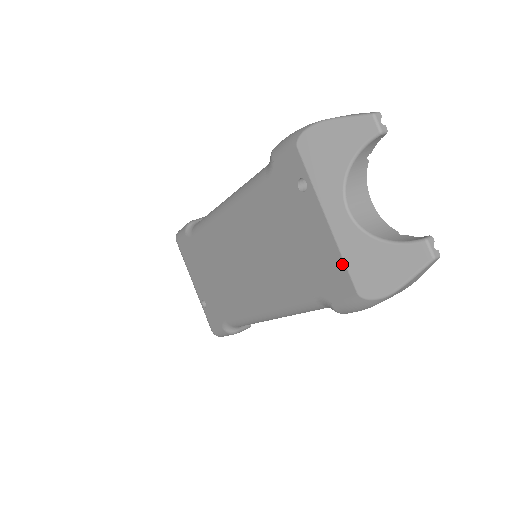
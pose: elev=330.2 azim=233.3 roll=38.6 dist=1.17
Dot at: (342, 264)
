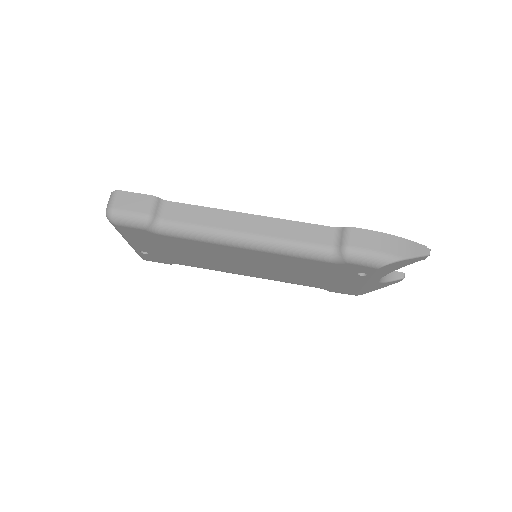
Dot at: (358, 291)
